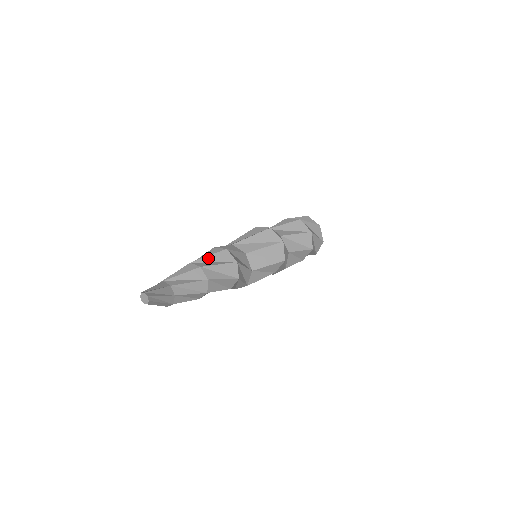
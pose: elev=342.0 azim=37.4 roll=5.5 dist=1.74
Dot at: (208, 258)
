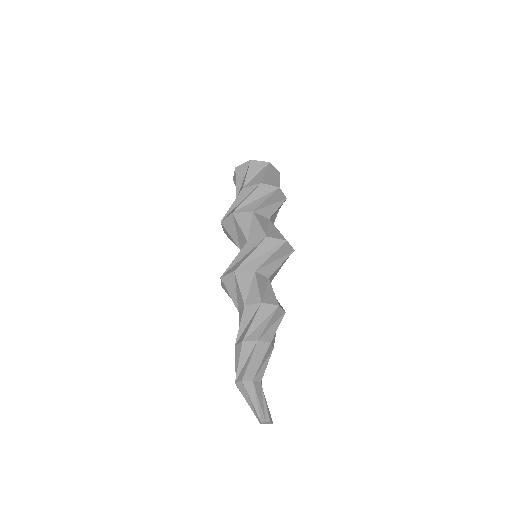
Dot at: (269, 325)
